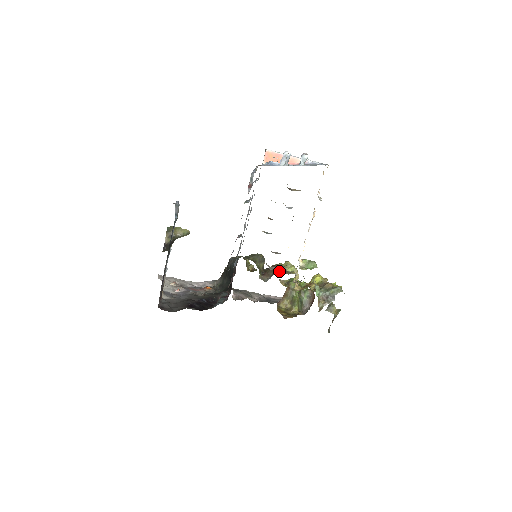
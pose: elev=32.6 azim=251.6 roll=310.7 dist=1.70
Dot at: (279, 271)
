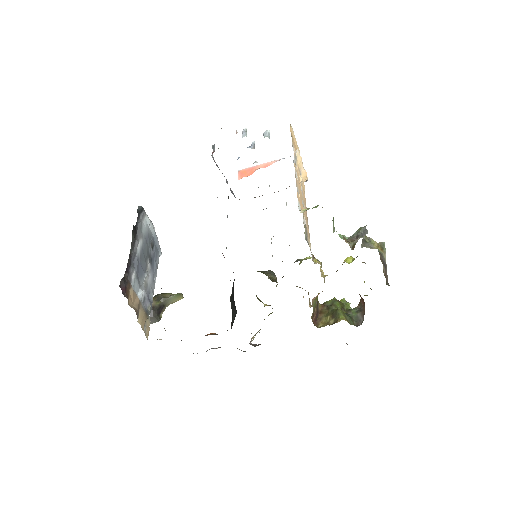
Dot at: occluded
